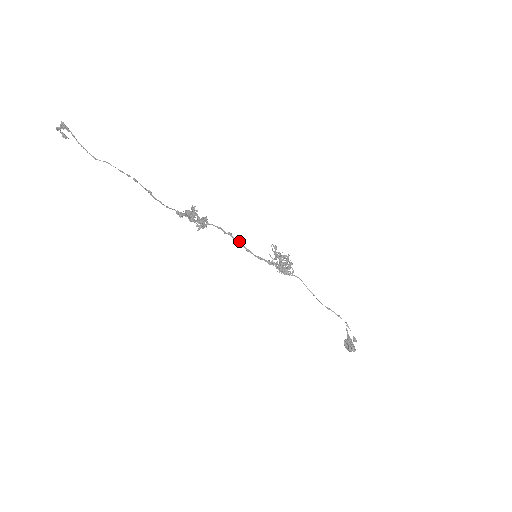
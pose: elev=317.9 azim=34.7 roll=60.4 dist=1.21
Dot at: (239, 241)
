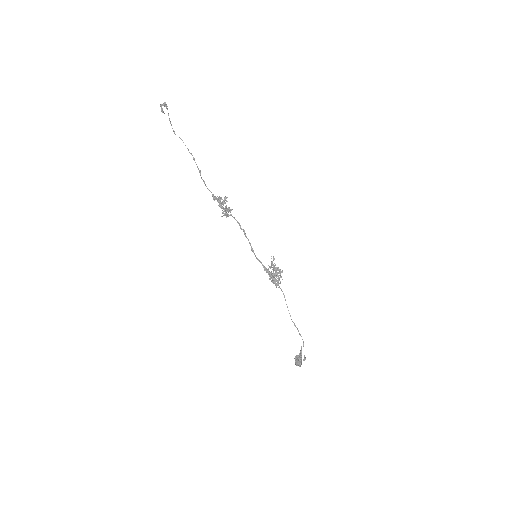
Dot at: occluded
